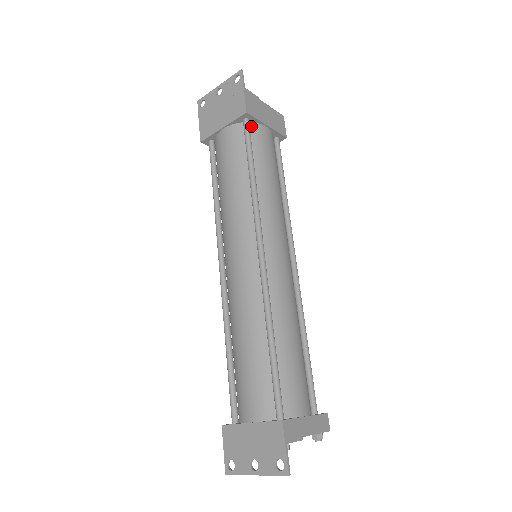
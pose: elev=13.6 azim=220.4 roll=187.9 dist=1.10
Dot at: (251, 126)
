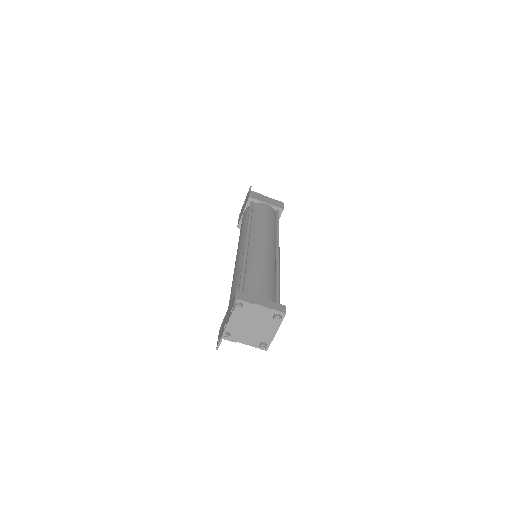
Dot at: (255, 204)
